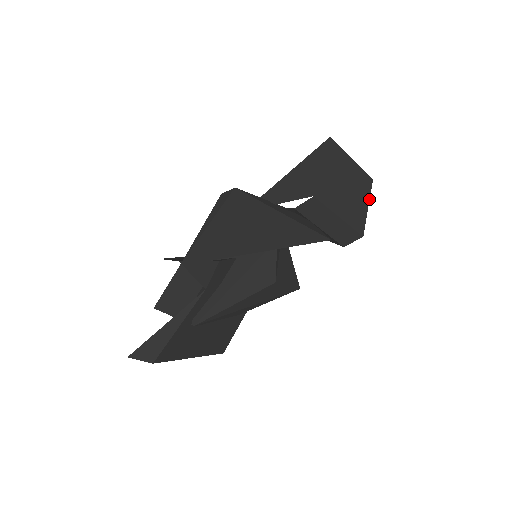
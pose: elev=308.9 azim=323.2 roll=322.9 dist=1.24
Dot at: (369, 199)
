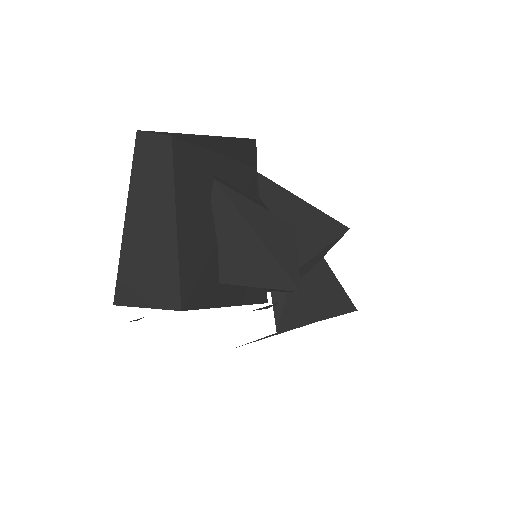
Dot at: occluded
